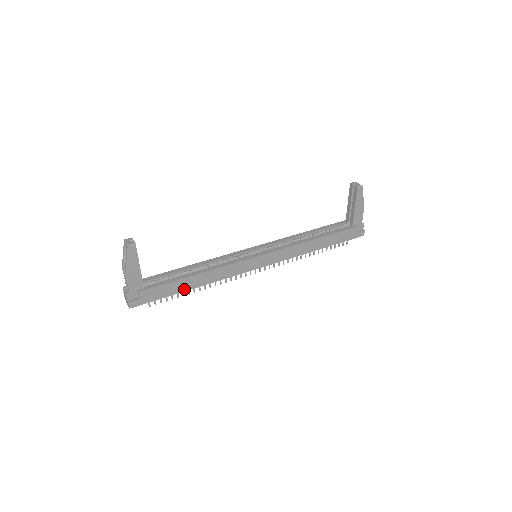
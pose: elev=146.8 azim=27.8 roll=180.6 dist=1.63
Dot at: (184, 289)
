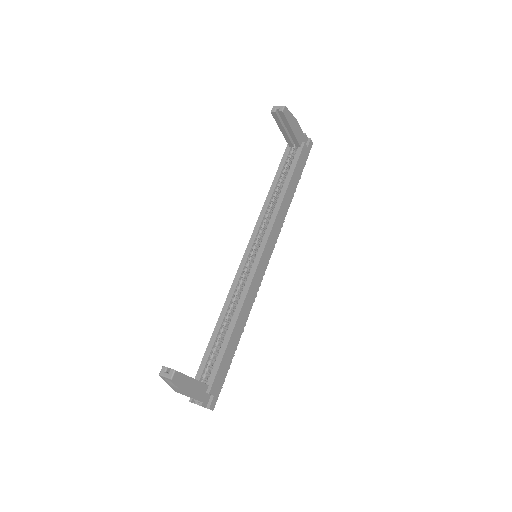
Dot at: (235, 347)
